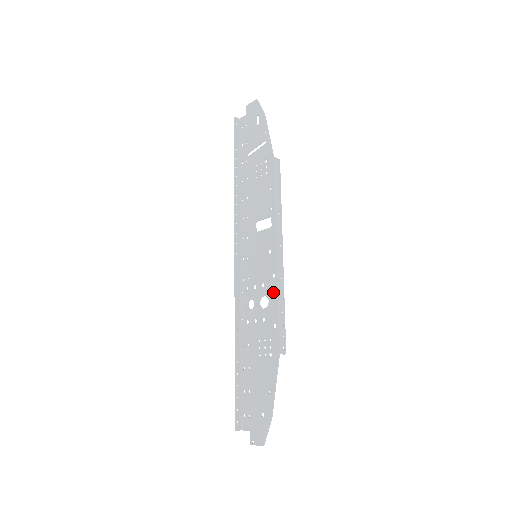
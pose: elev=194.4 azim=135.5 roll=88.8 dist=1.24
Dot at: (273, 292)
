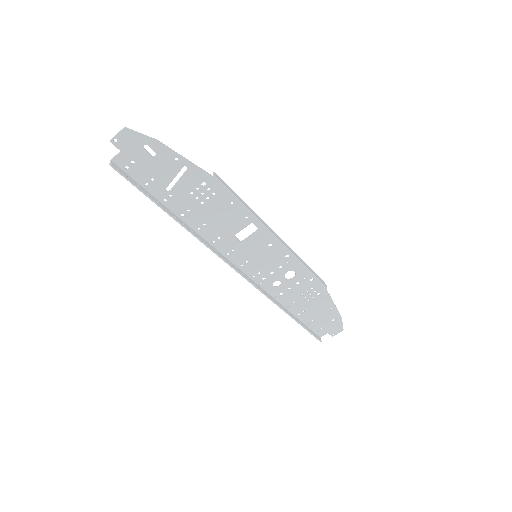
Dot at: (296, 265)
